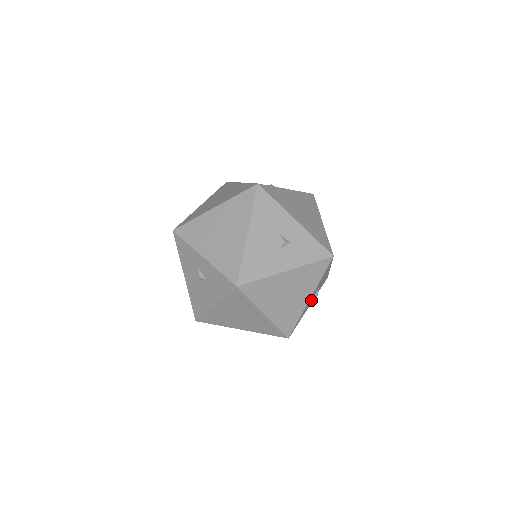
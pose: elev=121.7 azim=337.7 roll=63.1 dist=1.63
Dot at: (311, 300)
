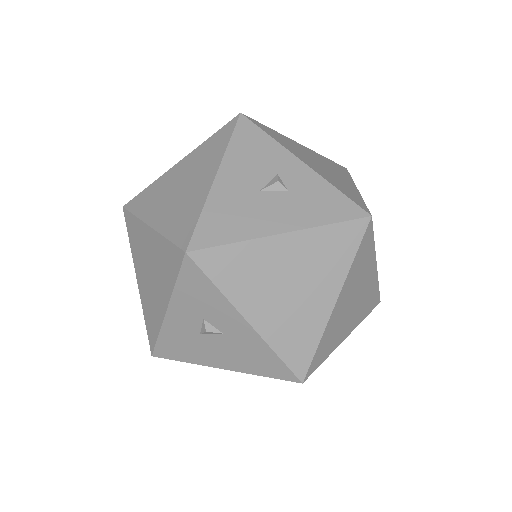
Dot at: occluded
